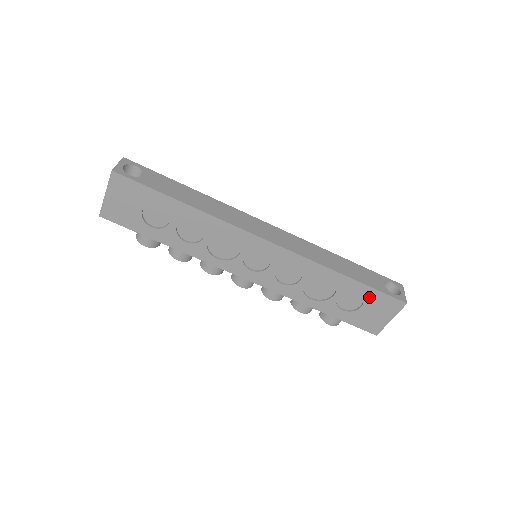
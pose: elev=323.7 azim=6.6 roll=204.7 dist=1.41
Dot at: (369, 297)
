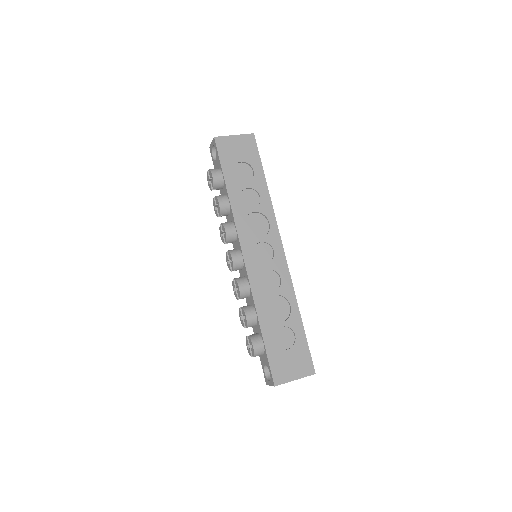
Dot at: (299, 346)
